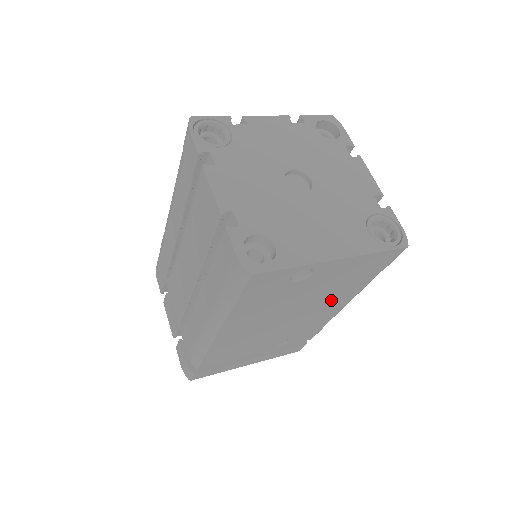
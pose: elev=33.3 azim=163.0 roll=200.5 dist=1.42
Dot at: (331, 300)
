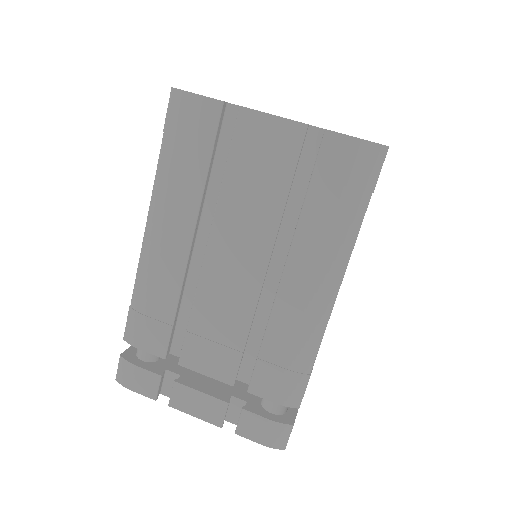
Dot at: occluded
